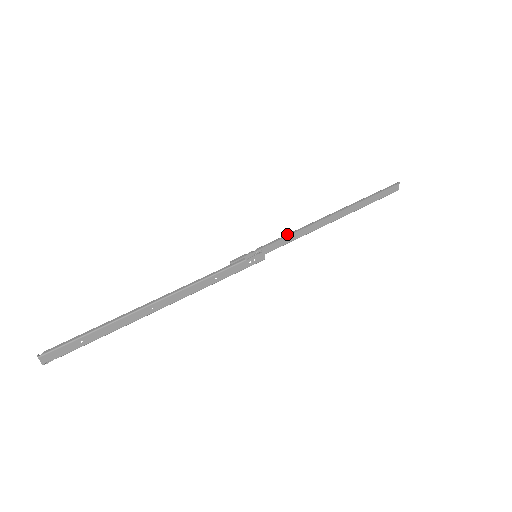
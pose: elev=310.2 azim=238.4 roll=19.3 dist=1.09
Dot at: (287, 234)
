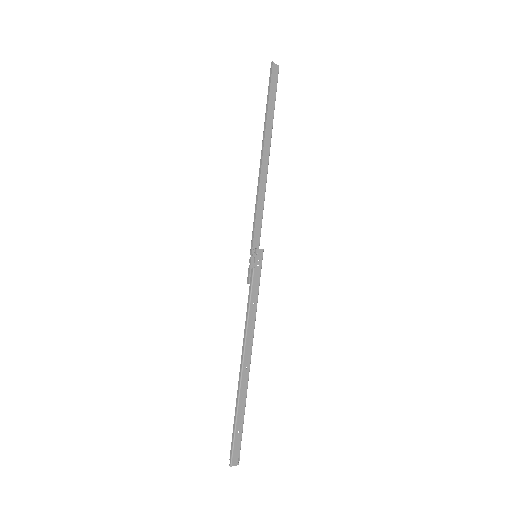
Dot at: (254, 216)
